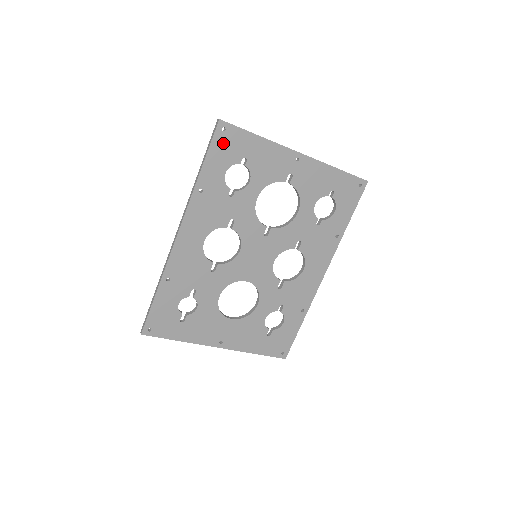
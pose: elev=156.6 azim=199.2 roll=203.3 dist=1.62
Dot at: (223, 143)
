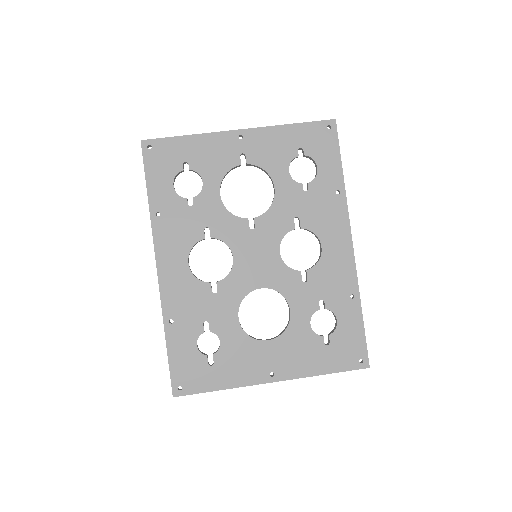
Dot at: (156, 159)
